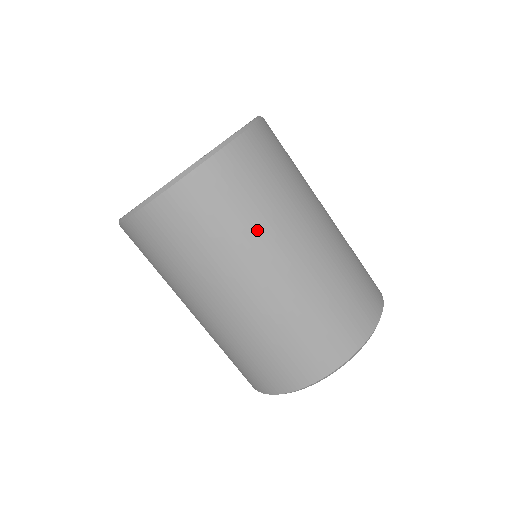
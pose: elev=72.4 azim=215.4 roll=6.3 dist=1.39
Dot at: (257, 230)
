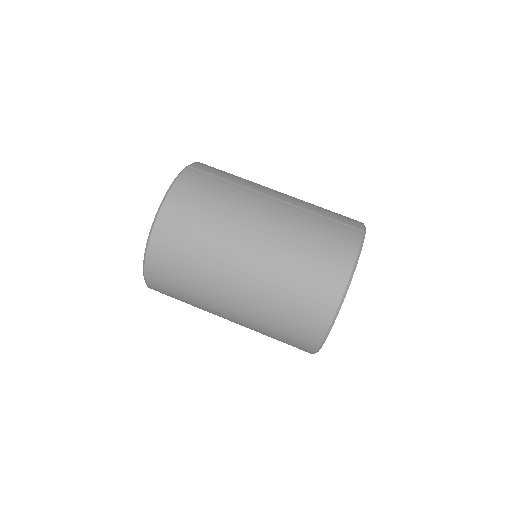
Dot at: (206, 268)
